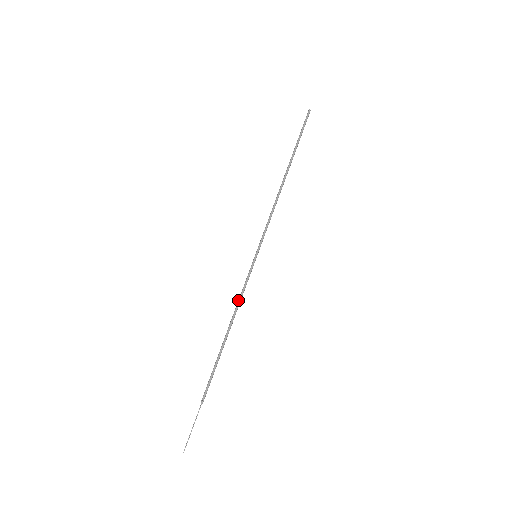
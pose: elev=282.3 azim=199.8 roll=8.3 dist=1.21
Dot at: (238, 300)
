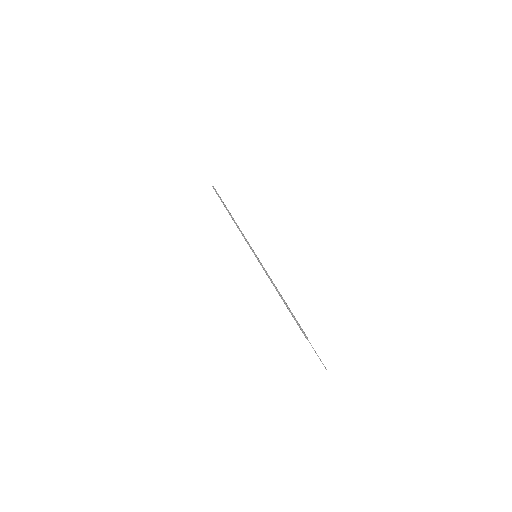
Dot at: occluded
